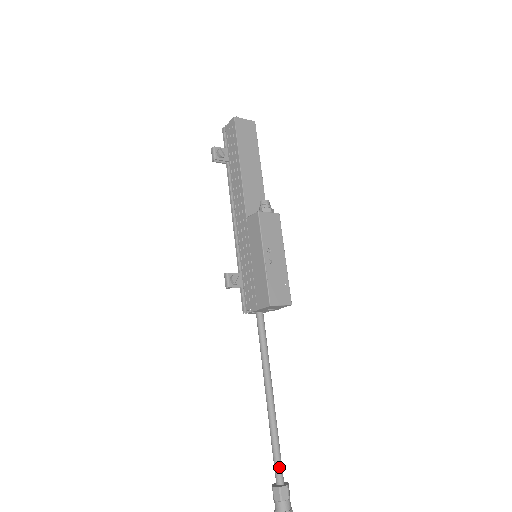
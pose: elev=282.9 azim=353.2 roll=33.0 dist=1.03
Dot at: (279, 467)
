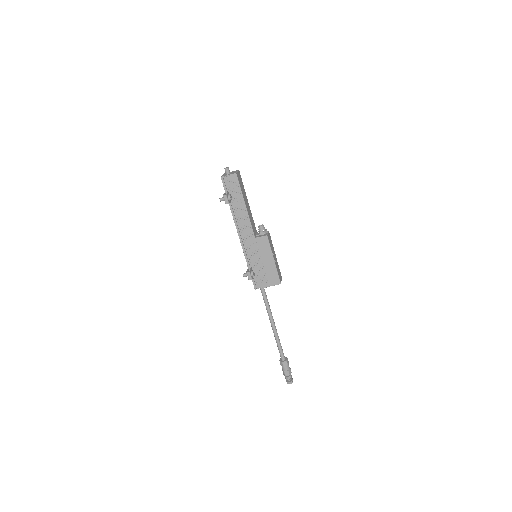
Dot at: (283, 353)
